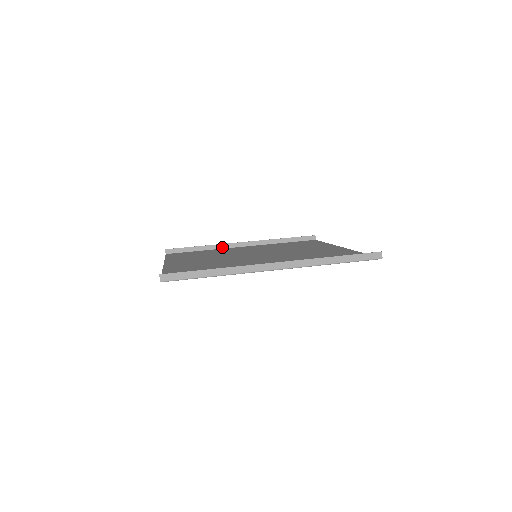
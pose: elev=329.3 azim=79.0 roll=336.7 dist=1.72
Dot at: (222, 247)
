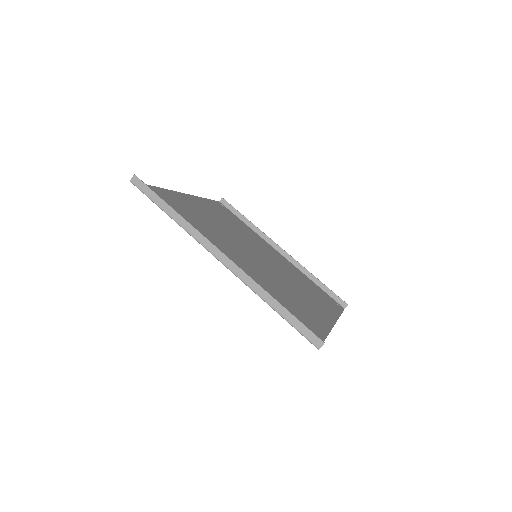
Dot at: (264, 237)
